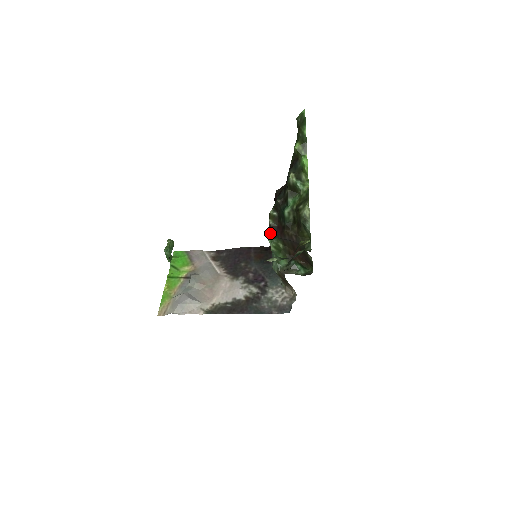
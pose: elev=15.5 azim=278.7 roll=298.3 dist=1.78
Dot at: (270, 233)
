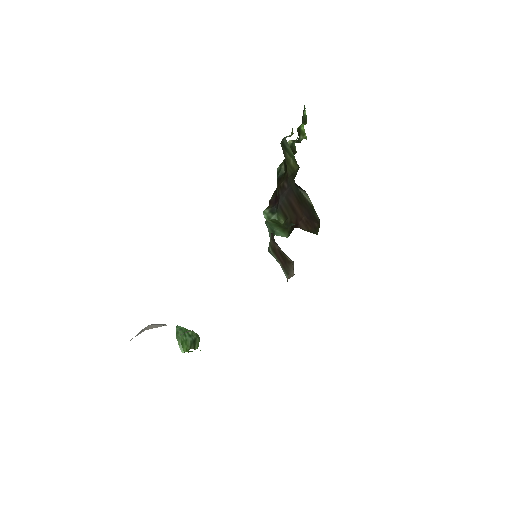
Dot at: (267, 208)
